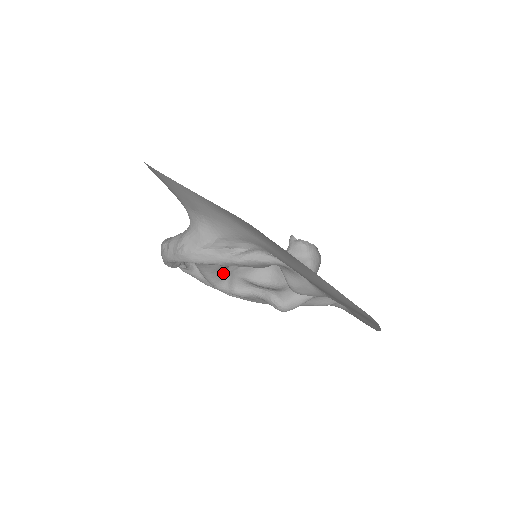
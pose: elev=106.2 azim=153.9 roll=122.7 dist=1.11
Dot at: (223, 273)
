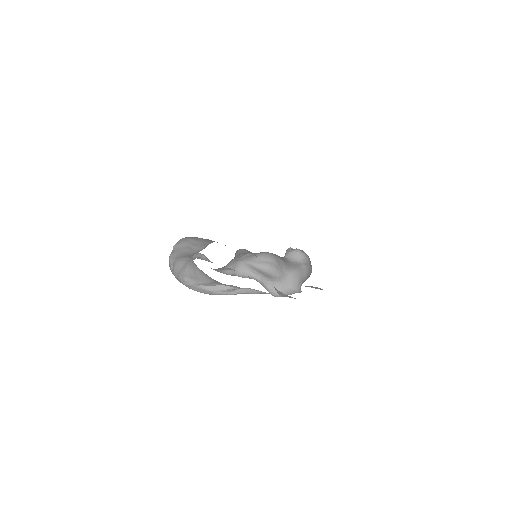
Dot at: (226, 265)
